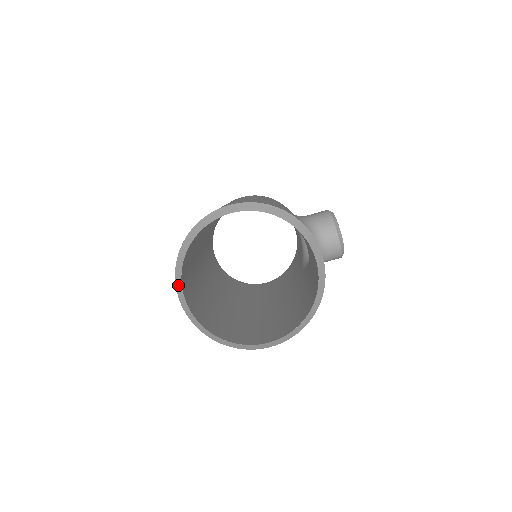
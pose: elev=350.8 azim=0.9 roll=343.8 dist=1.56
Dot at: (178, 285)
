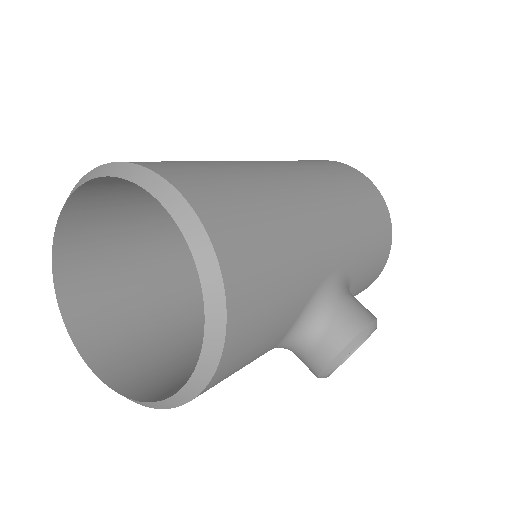
Dot at: (67, 198)
